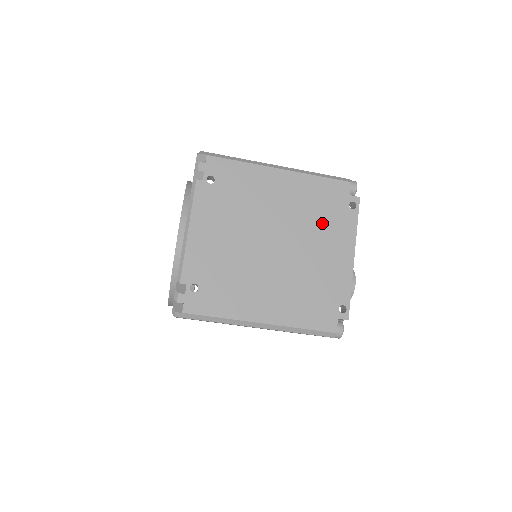
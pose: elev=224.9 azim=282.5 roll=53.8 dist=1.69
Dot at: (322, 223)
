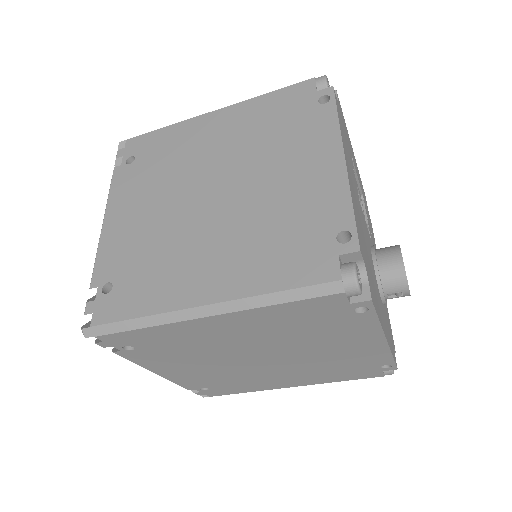
Dot at: (317, 334)
